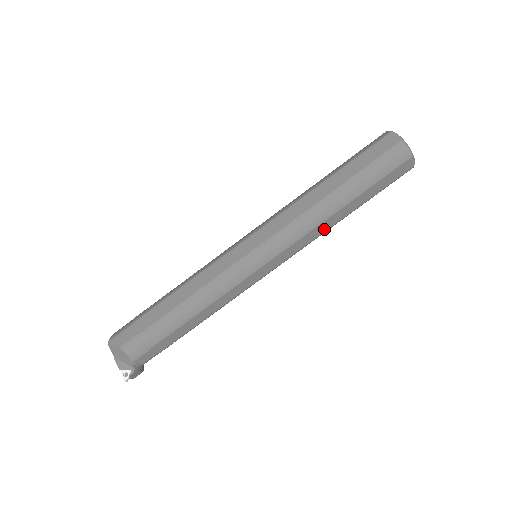
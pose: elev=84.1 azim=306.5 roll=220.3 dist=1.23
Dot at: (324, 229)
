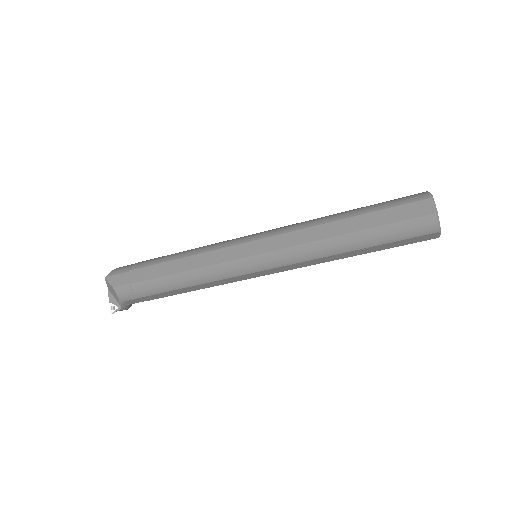
Dot at: (326, 260)
